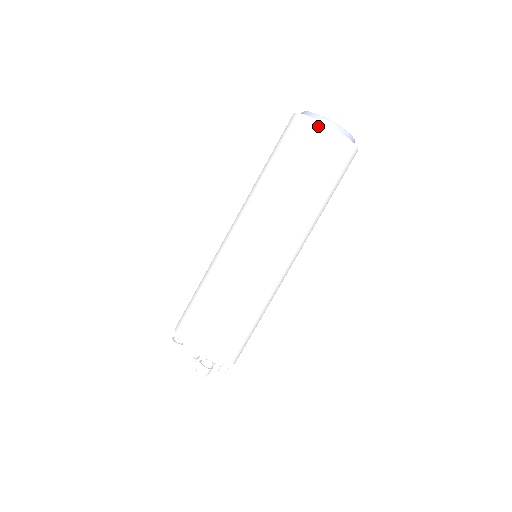
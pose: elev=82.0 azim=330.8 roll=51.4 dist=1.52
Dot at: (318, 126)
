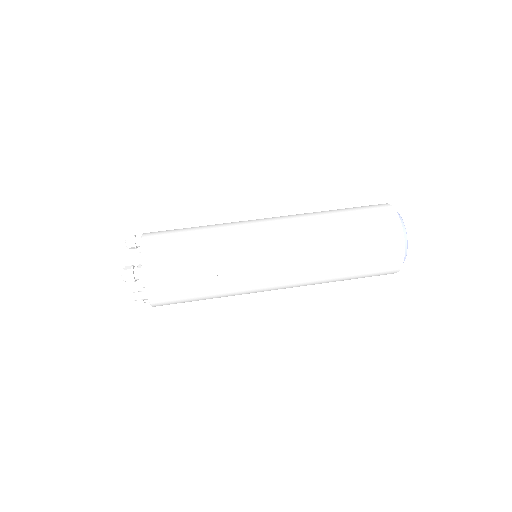
Dot at: (395, 218)
